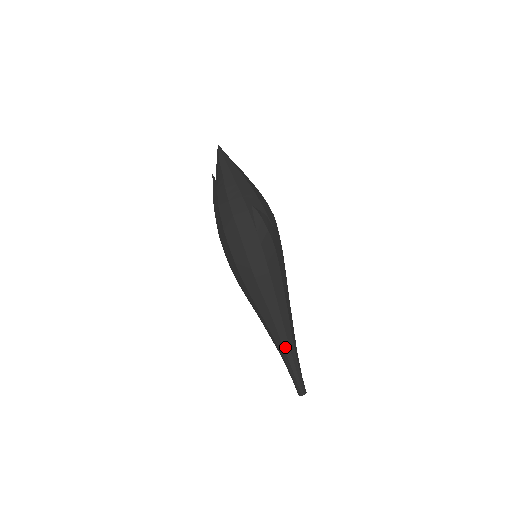
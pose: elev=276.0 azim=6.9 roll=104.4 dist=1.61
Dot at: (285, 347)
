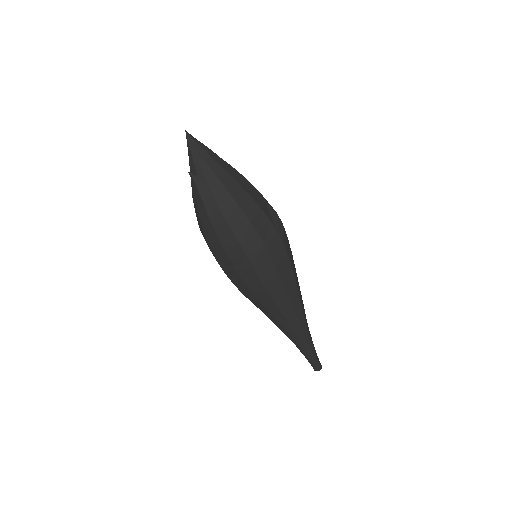
Dot at: (306, 335)
